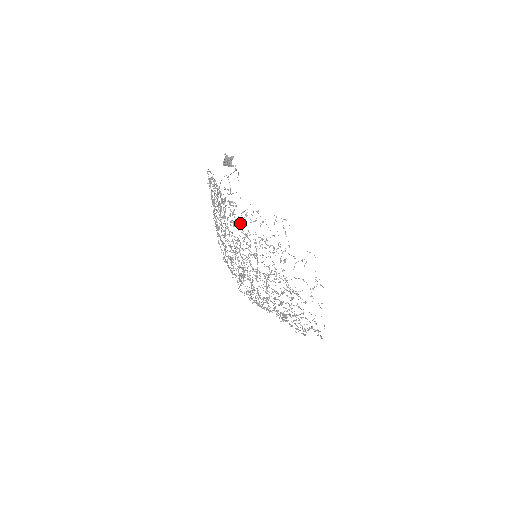
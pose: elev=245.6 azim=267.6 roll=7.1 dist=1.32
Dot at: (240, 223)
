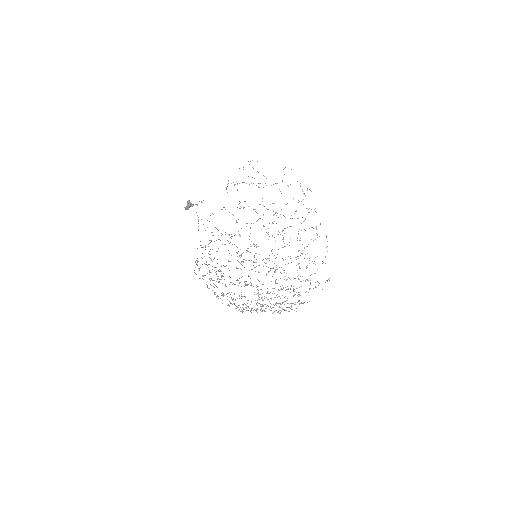
Dot at: occluded
